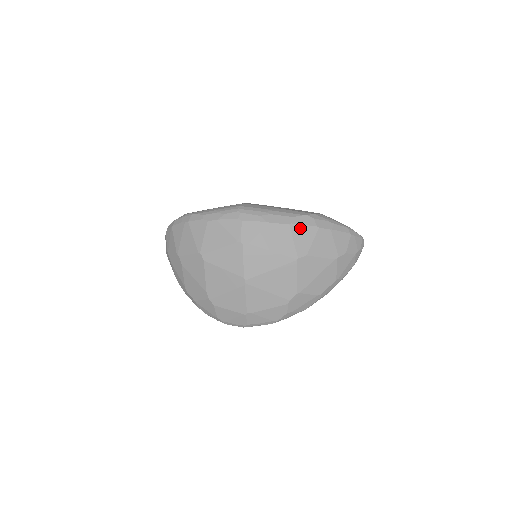
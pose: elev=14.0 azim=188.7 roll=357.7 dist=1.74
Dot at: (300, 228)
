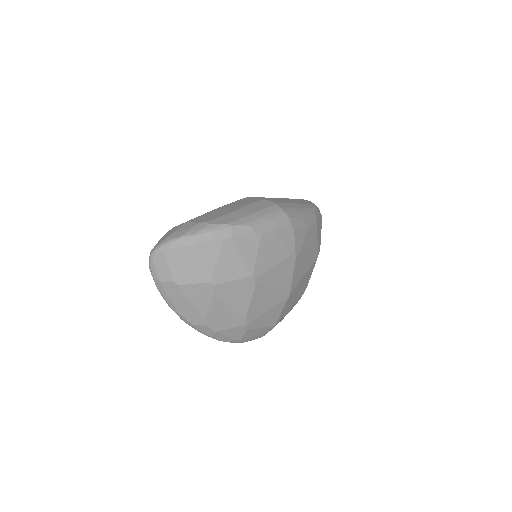
Dot at: (319, 223)
